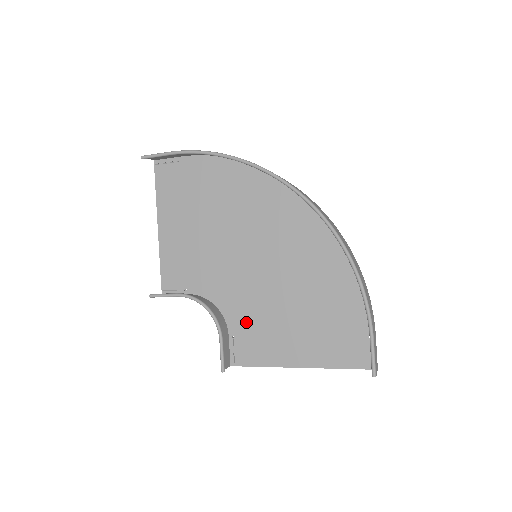
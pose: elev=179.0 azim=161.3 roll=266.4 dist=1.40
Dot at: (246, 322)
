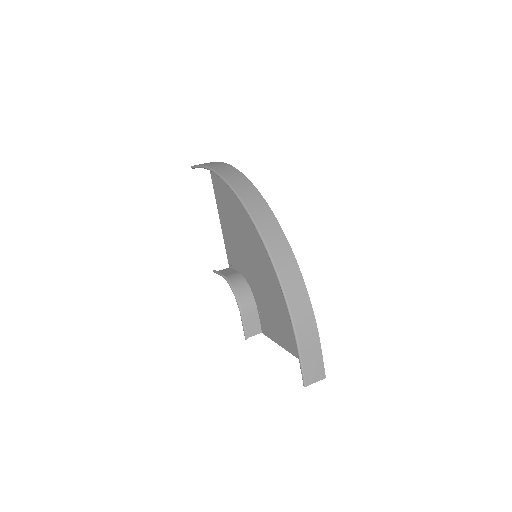
Dot at: (262, 304)
